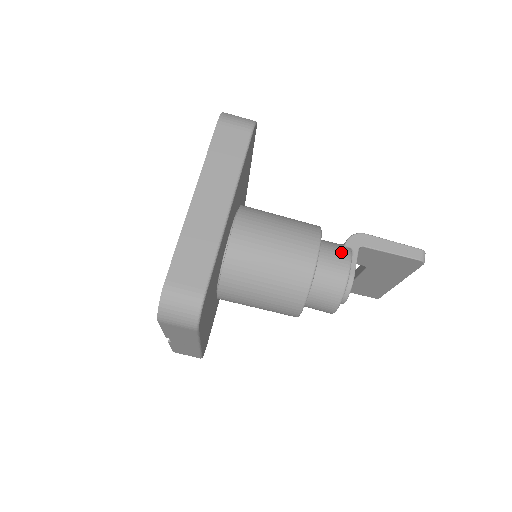
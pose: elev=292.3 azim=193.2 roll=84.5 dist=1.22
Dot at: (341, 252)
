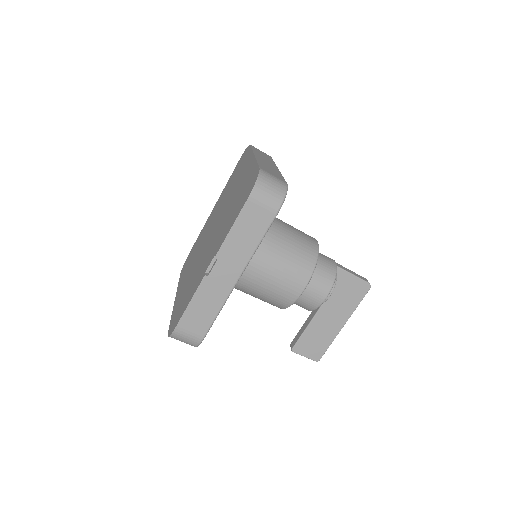
Dot at: occluded
